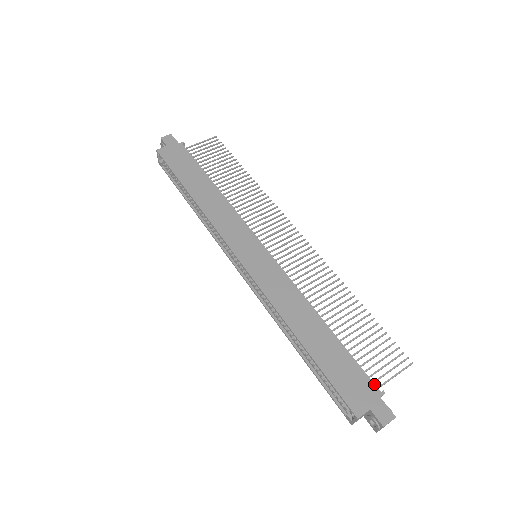
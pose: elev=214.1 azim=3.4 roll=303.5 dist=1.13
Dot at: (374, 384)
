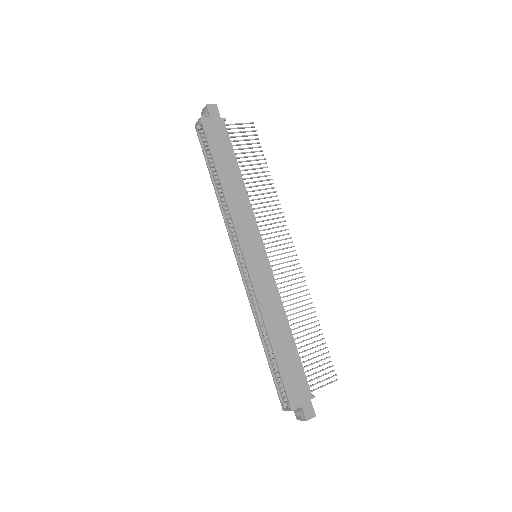
Dot at: occluded
